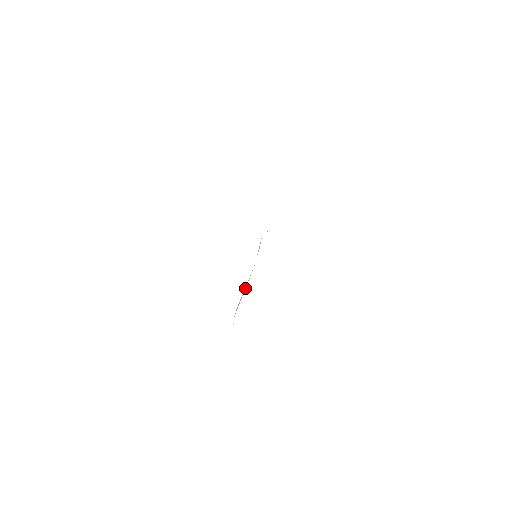
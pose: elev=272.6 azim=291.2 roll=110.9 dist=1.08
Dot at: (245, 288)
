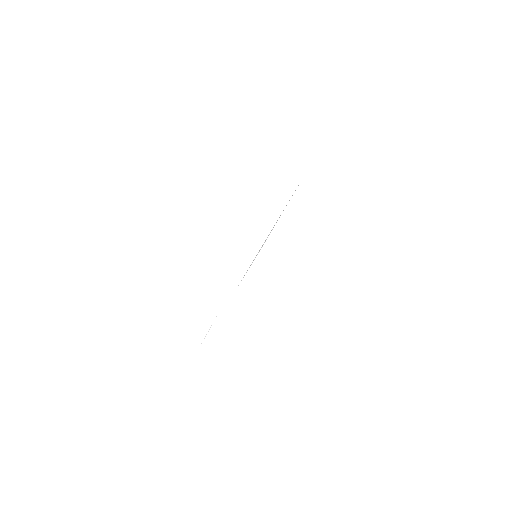
Dot at: occluded
